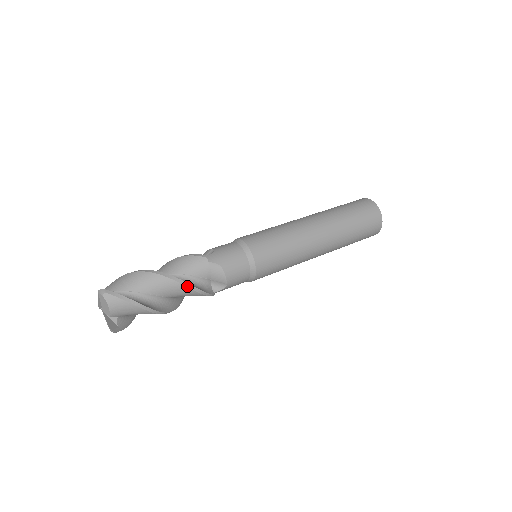
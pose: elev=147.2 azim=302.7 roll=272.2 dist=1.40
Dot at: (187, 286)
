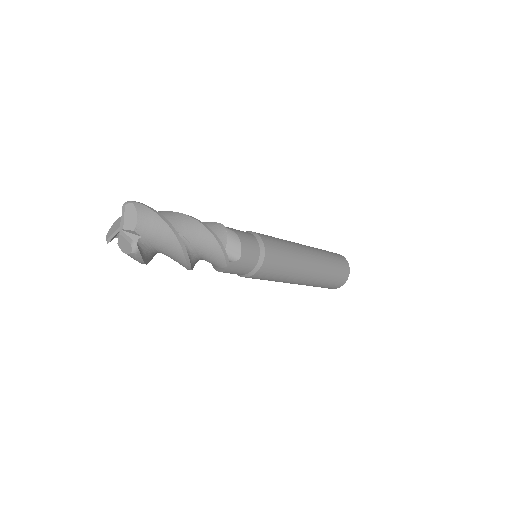
Dot at: (211, 232)
